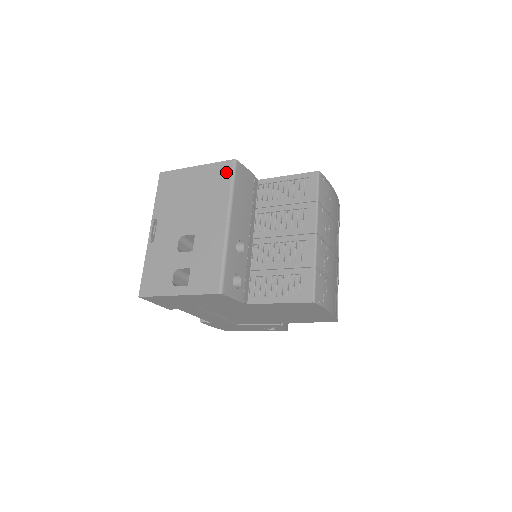
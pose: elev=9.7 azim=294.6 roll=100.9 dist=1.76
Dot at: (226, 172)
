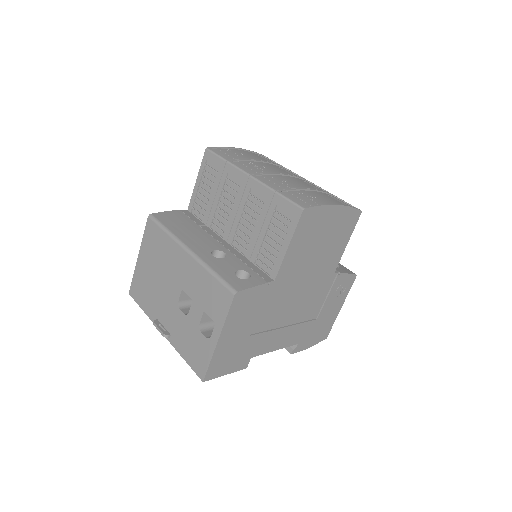
Dot at: (153, 229)
